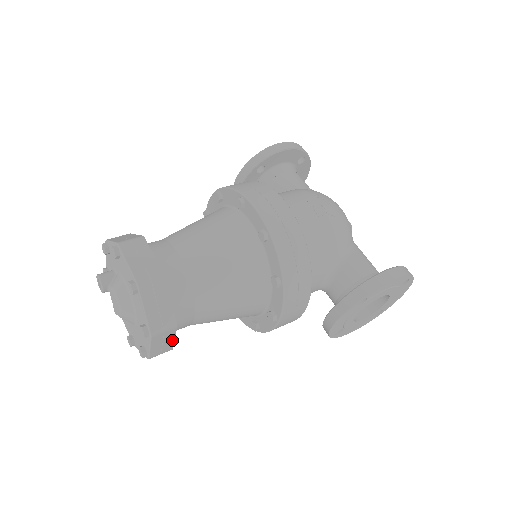
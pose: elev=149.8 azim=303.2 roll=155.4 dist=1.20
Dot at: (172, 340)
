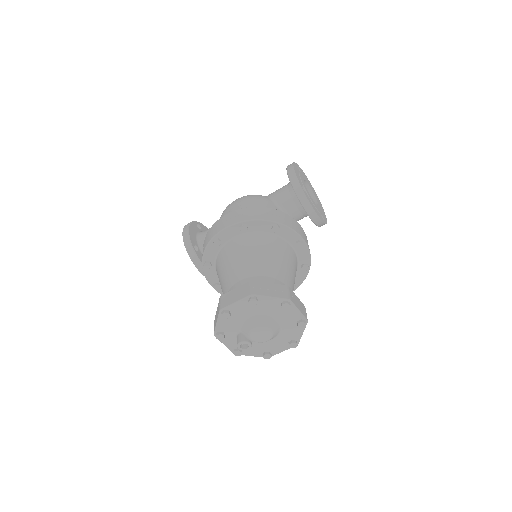
Dot at: (298, 299)
